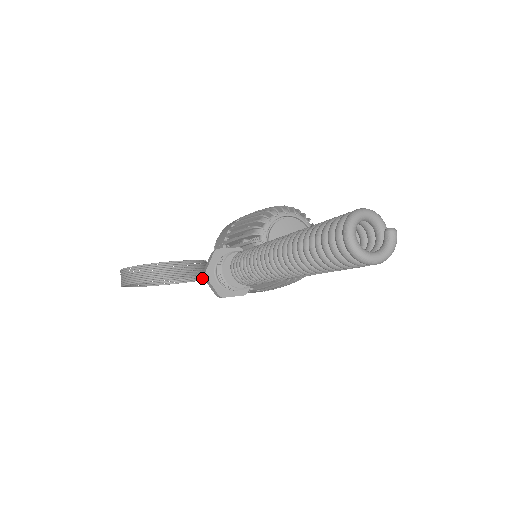
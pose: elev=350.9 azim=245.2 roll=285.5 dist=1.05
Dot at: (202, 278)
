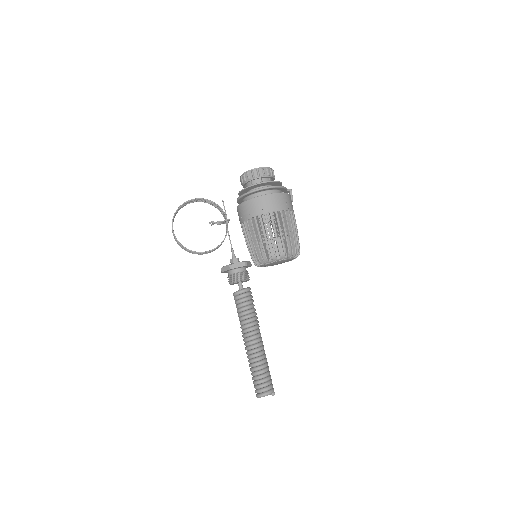
Dot at: occluded
